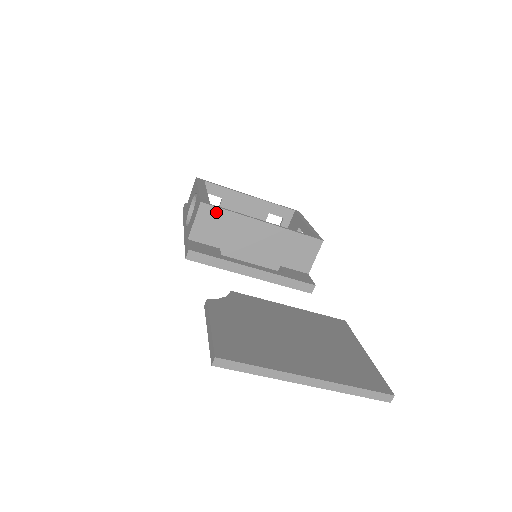
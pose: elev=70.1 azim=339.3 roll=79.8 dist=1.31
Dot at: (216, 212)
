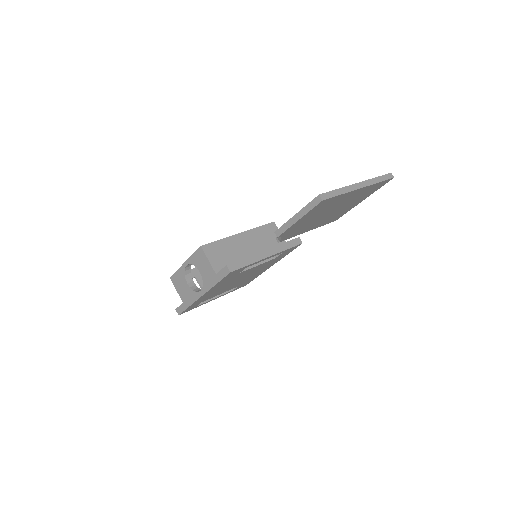
Dot at: (213, 246)
